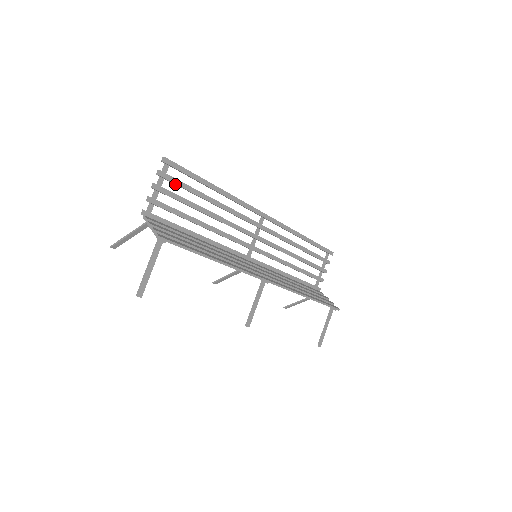
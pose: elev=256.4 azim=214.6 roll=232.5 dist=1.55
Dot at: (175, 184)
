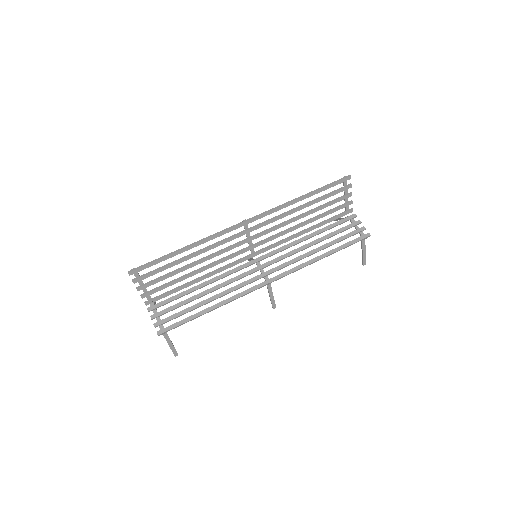
Dot at: (151, 275)
